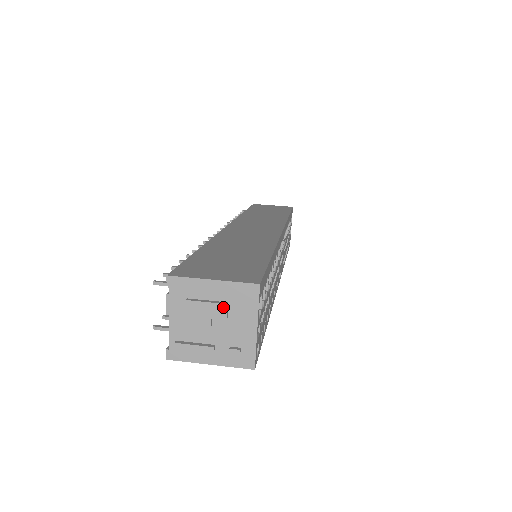
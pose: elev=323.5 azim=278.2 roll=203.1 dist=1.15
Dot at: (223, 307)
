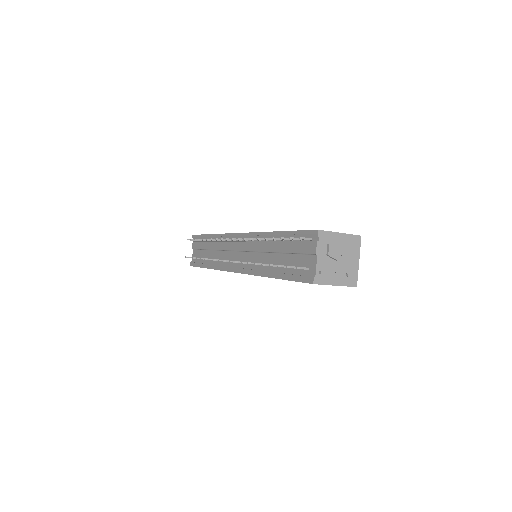
Dot at: (347, 248)
